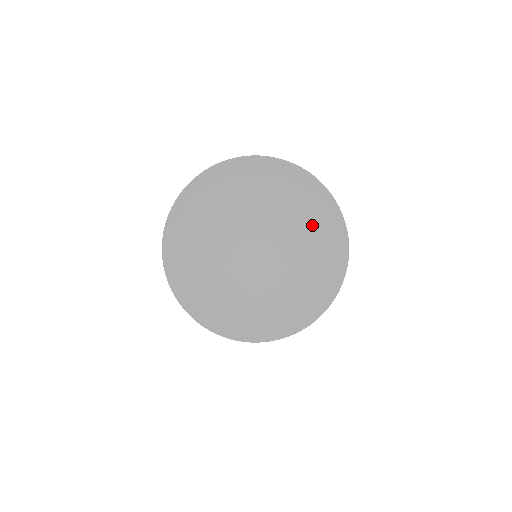
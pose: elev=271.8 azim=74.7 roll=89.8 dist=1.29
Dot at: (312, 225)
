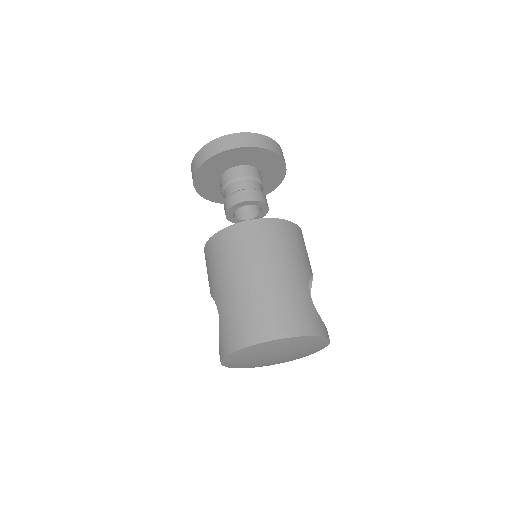
Dot at: (311, 348)
